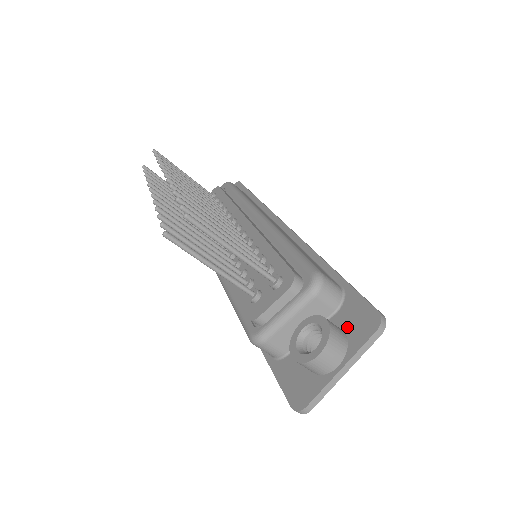
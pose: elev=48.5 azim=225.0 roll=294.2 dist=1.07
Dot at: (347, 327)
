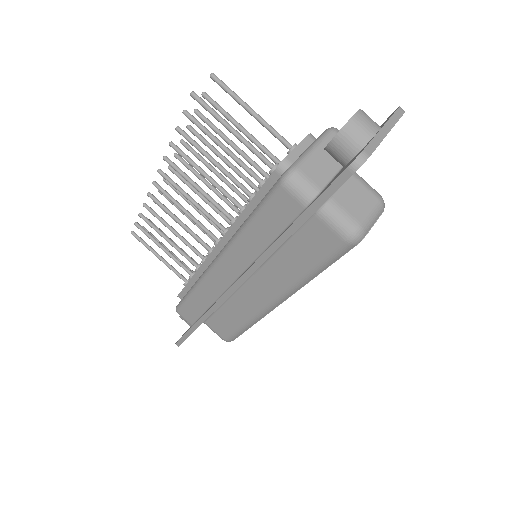
Dot at: occluded
